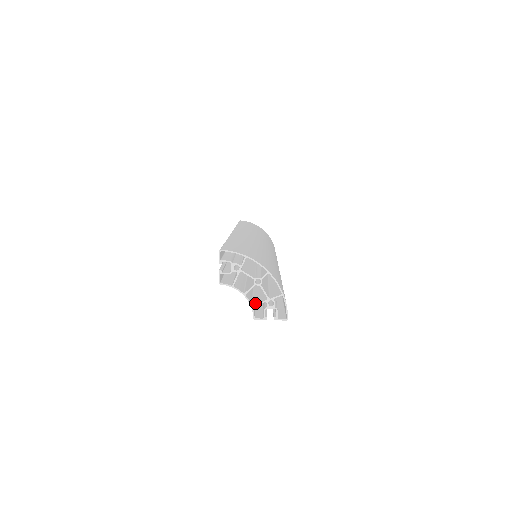
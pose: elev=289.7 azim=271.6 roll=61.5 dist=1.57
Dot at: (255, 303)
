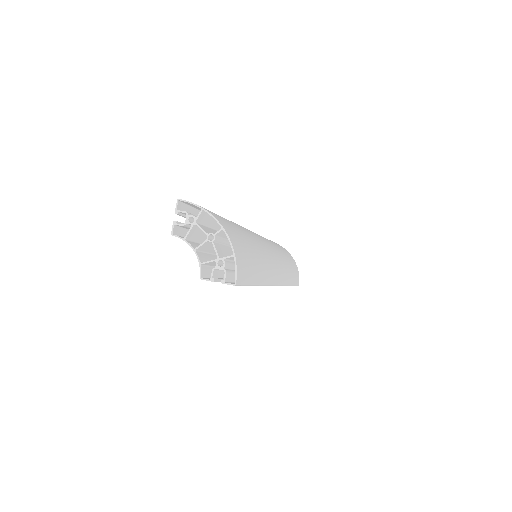
Dot at: (205, 262)
